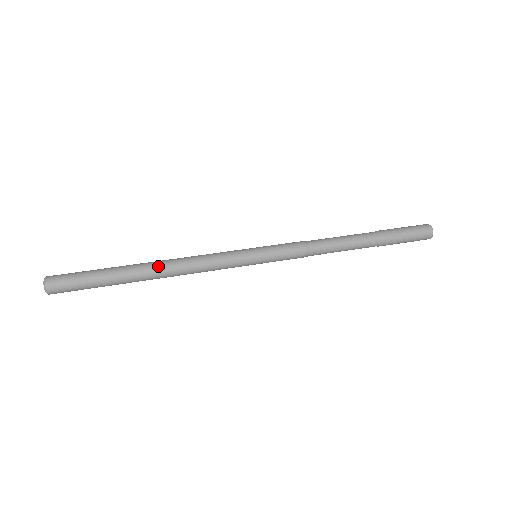
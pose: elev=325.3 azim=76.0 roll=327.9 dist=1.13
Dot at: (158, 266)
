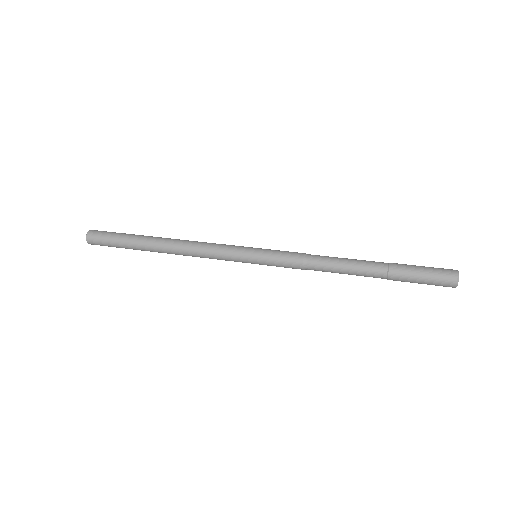
Dot at: (168, 244)
